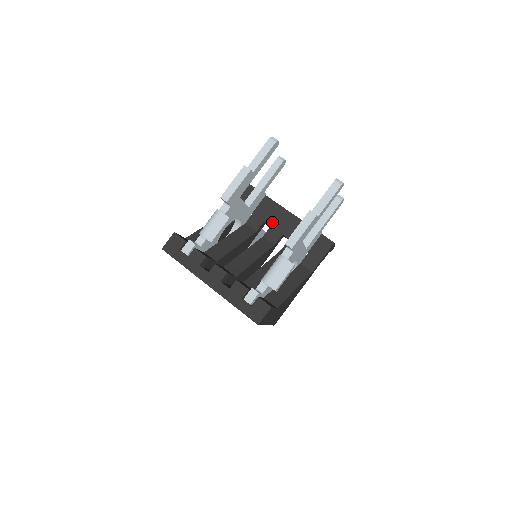
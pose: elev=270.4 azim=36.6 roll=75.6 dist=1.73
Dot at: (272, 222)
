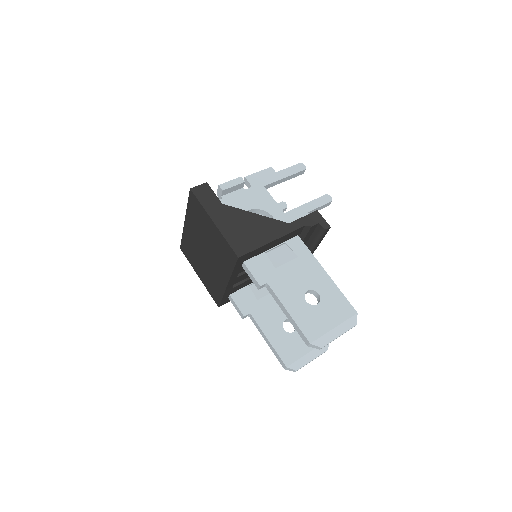
Dot at: occluded
